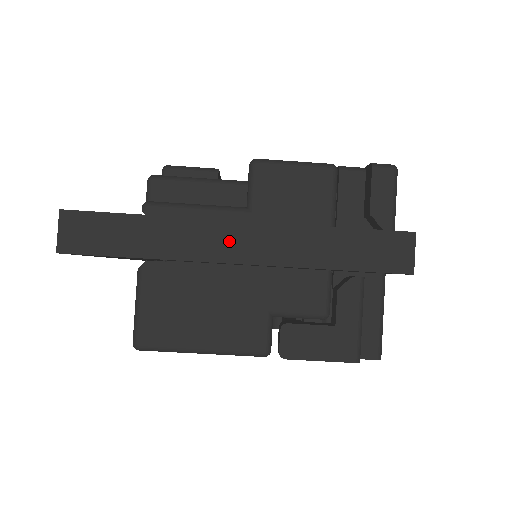
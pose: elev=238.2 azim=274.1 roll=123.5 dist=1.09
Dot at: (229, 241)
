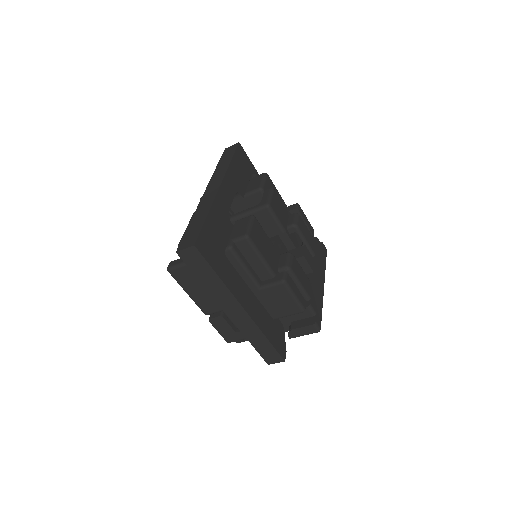
Dot at: (233, 308)
